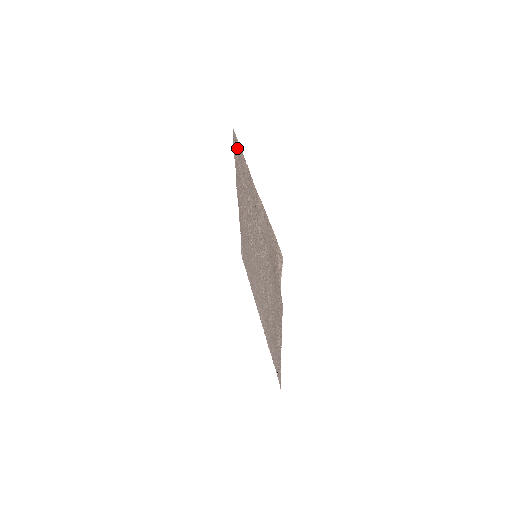
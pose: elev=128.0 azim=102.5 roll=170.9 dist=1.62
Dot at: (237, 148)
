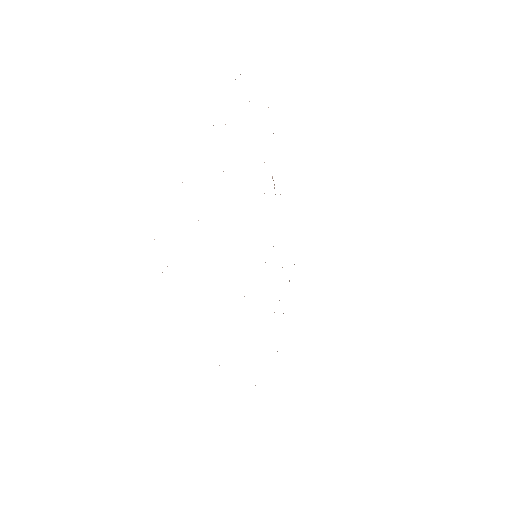
Dot at: occluded
